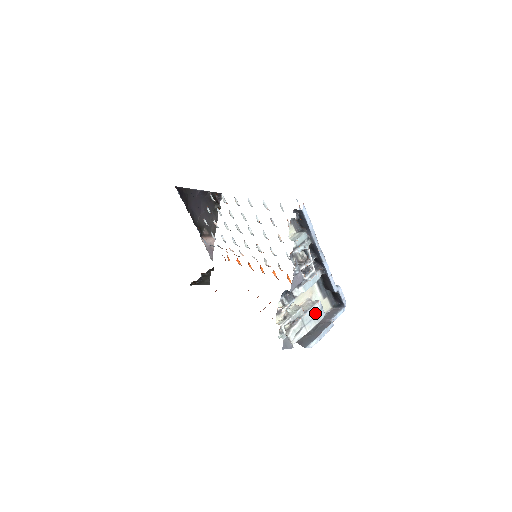
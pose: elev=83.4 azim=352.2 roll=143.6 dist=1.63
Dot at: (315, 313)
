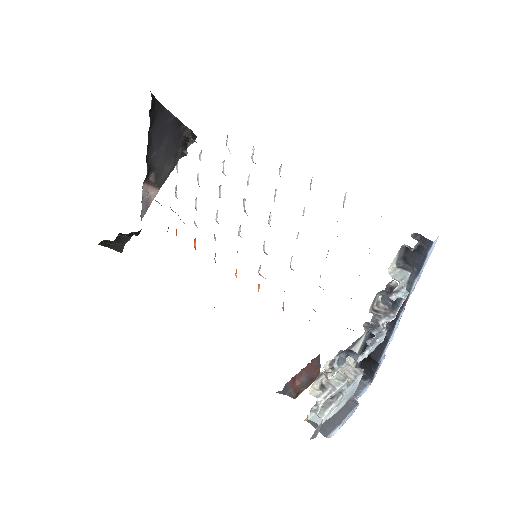
Dot at: (353, 388)
